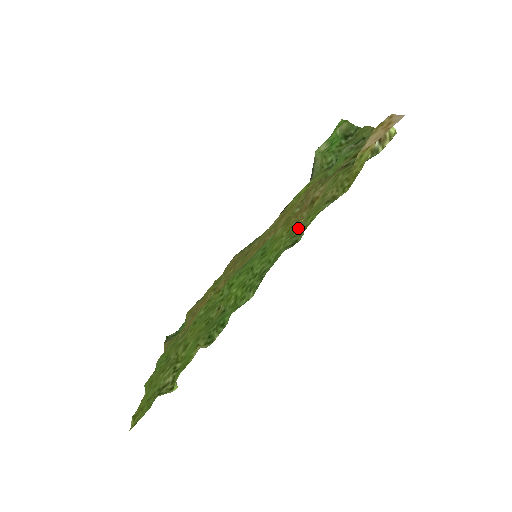
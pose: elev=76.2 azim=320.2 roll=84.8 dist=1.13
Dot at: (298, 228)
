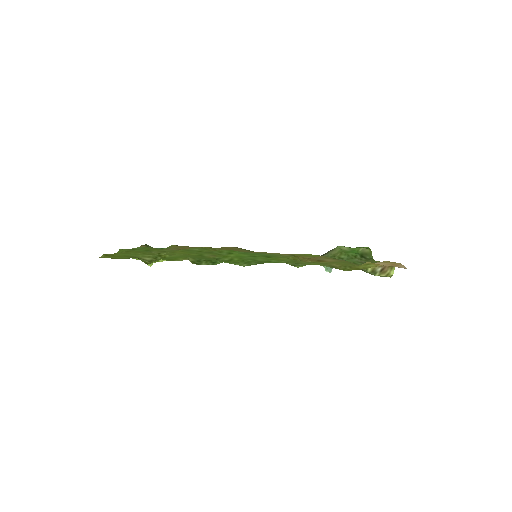
Dot at: (302, 262)
